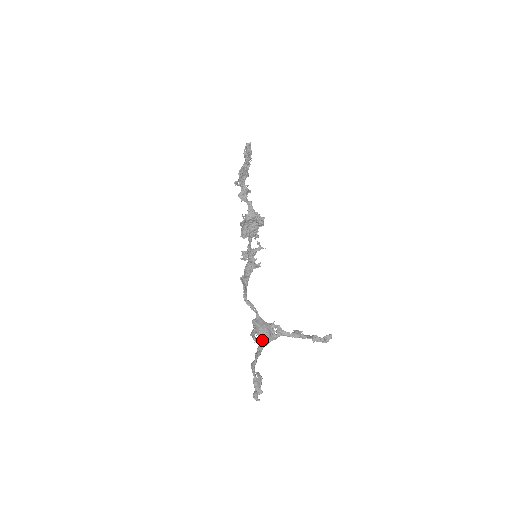
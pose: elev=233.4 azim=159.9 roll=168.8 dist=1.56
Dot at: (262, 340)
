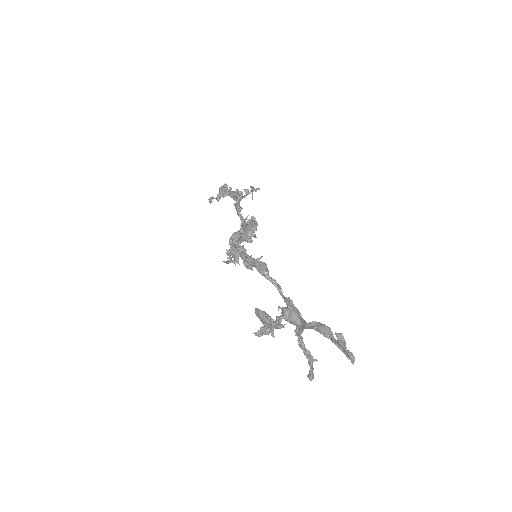
Dot at: (302, 319)
